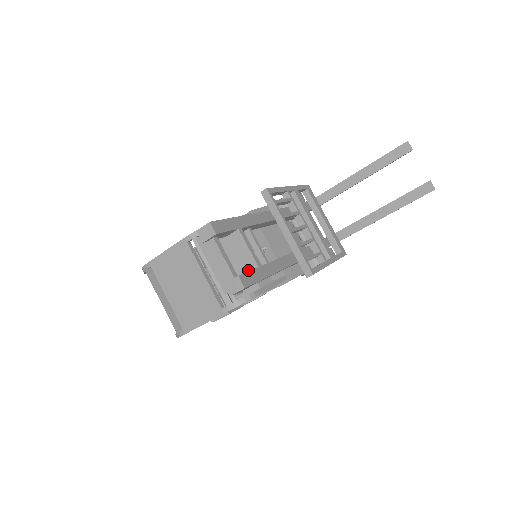
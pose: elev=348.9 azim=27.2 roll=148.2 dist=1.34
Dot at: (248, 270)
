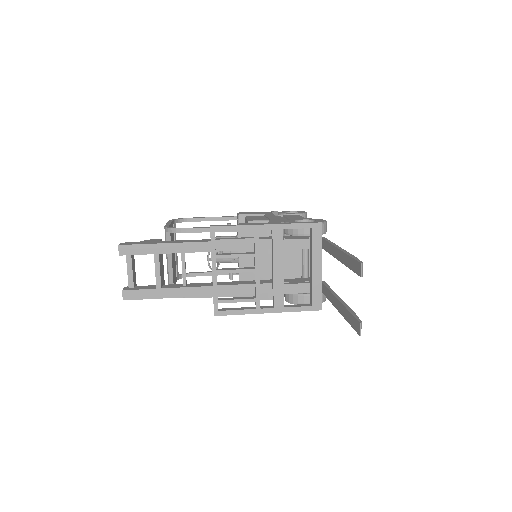
Dot at: occluded
